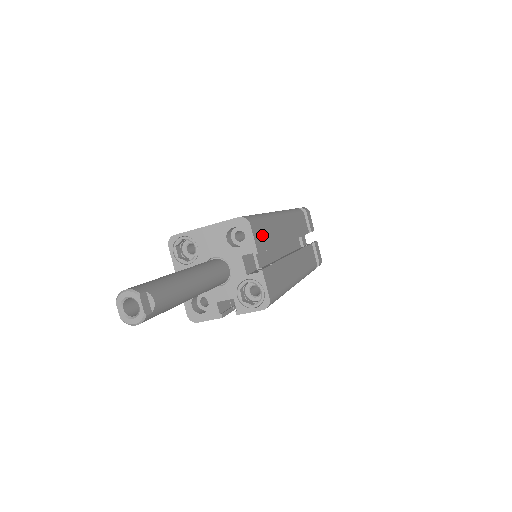
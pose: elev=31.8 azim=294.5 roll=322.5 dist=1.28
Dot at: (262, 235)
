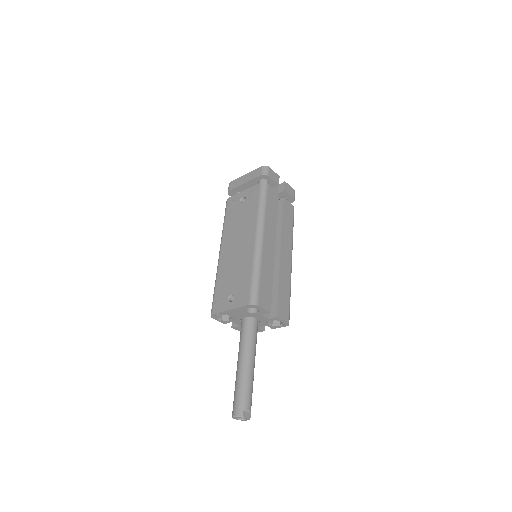
Dot at: (265, 293)
